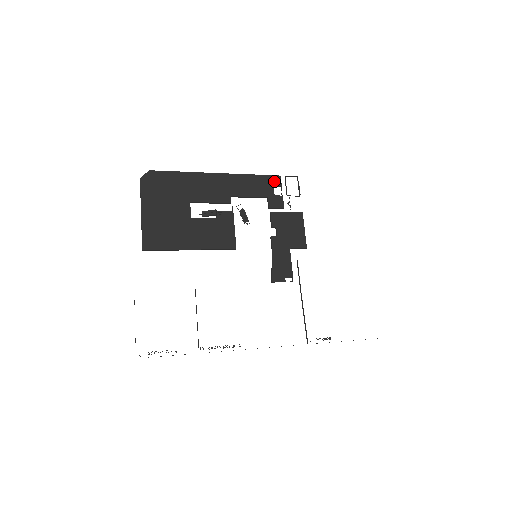
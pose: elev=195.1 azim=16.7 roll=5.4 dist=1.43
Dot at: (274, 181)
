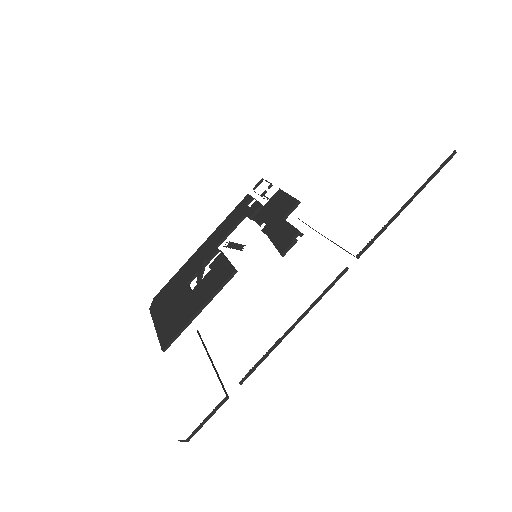
Dot at: (245, 202)
